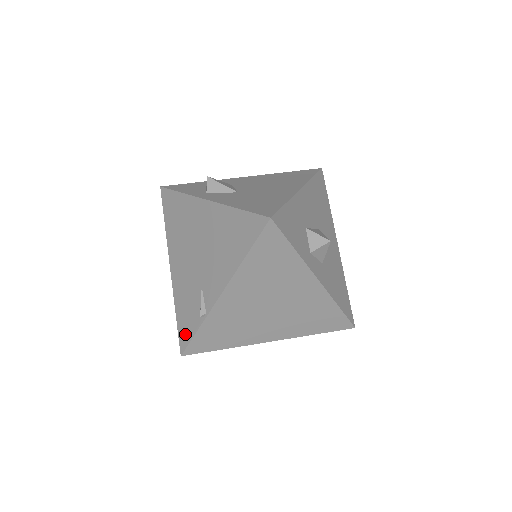
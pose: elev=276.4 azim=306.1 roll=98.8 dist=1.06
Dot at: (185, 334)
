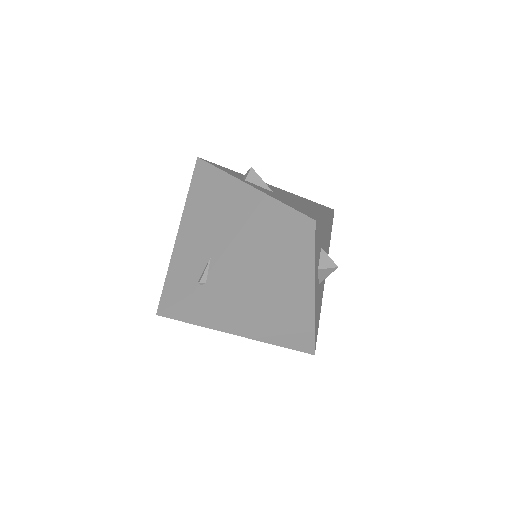
Dot at: (171, 295)
